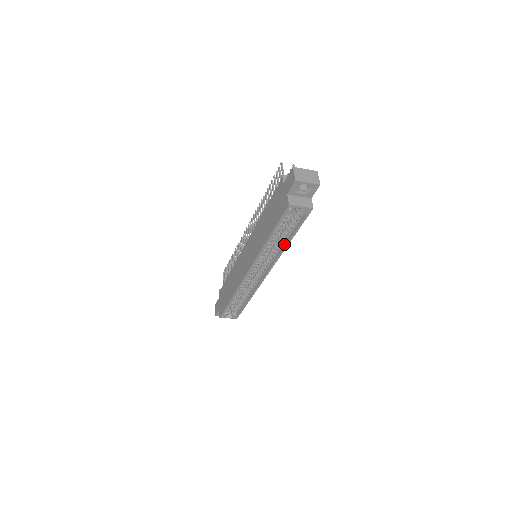
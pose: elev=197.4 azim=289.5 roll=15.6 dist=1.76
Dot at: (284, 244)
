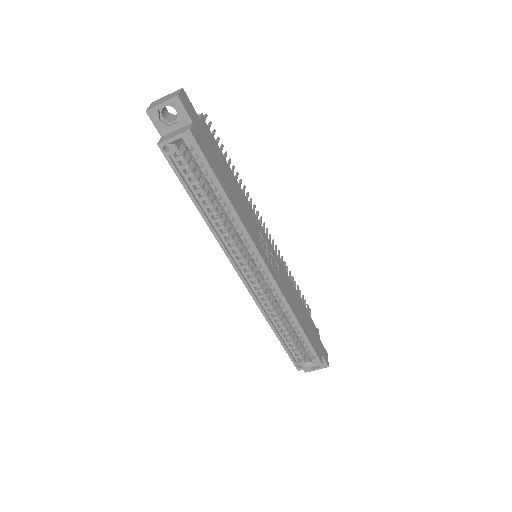
Dot at: (232, 210)
